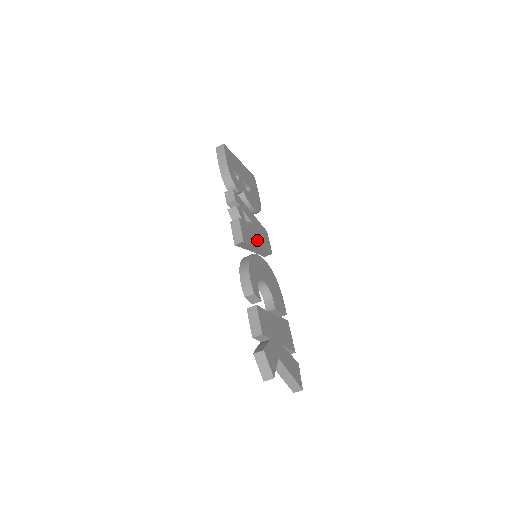
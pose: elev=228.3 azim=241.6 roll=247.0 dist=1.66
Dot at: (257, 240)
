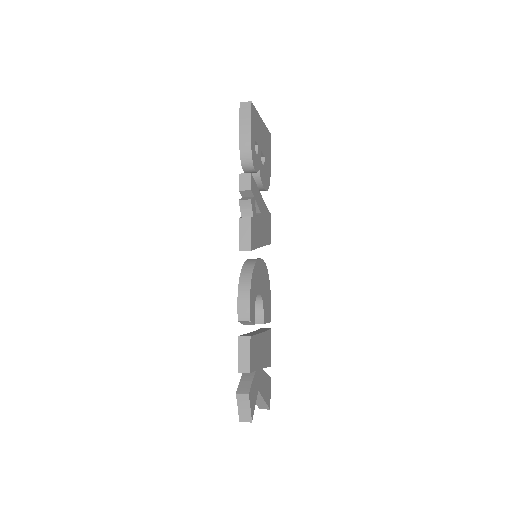
Dot at: (261, 236)
